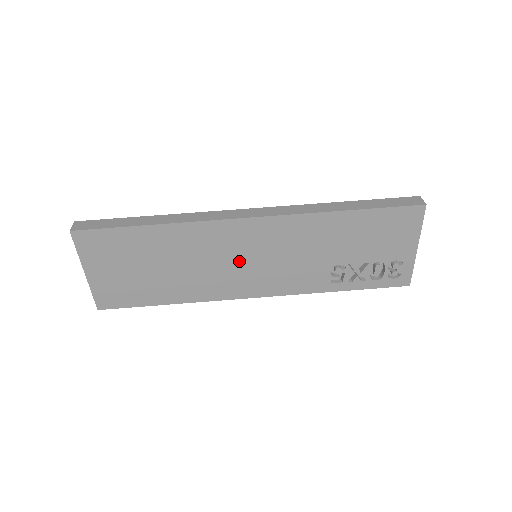
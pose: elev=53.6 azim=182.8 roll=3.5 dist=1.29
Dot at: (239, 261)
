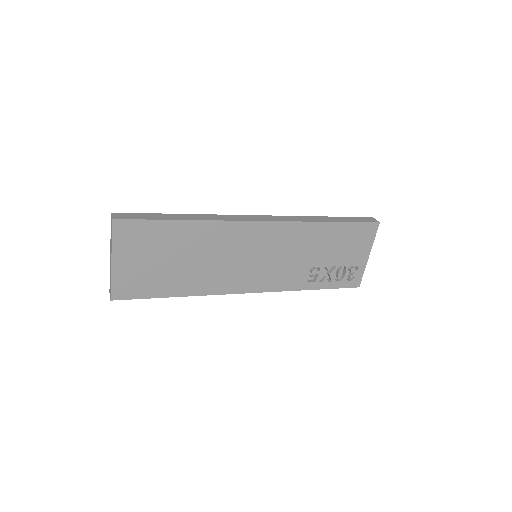
Dot at: (245, 258)
